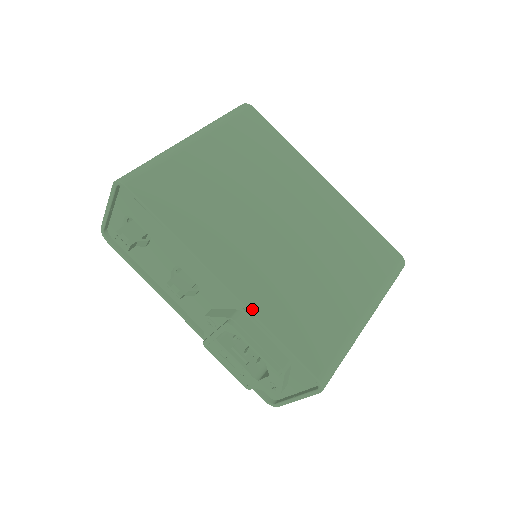
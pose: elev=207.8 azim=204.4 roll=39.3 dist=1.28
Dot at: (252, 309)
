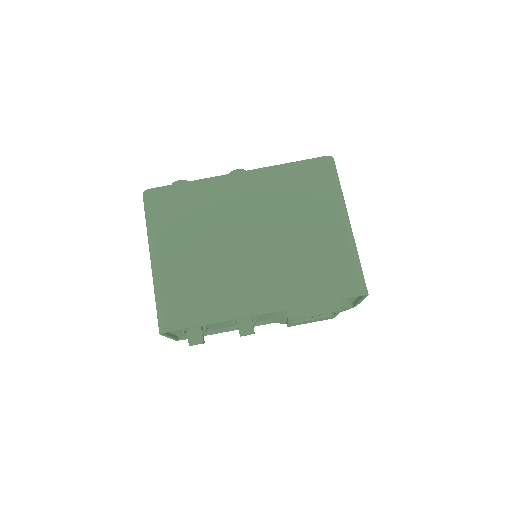
Dot at: (292, 306)
